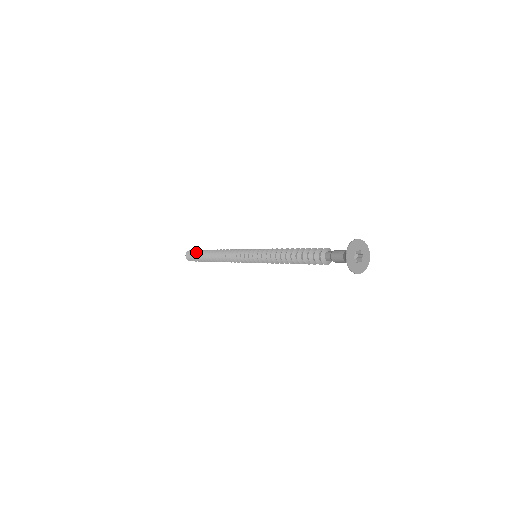
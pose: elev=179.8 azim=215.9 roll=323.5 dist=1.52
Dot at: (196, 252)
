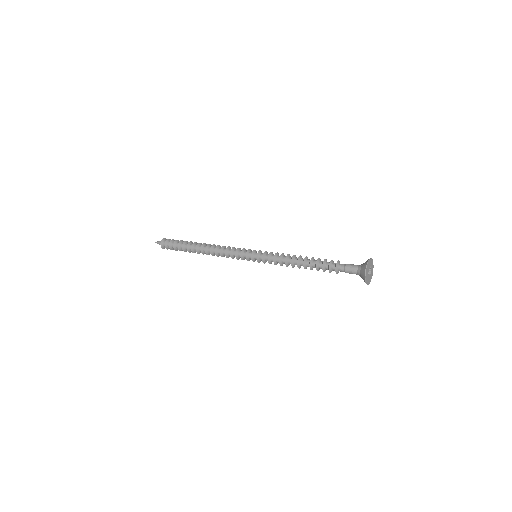
Dot at: (178, 240)
